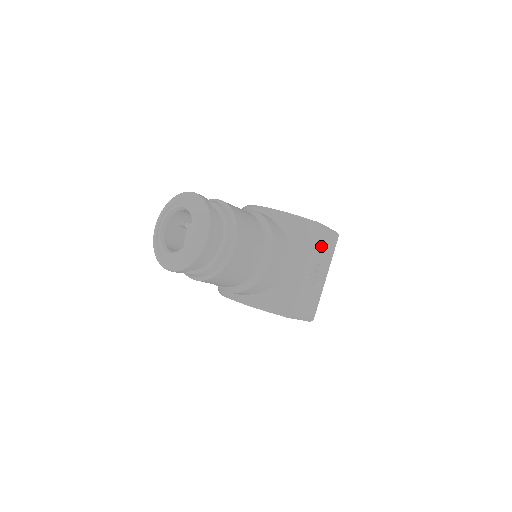
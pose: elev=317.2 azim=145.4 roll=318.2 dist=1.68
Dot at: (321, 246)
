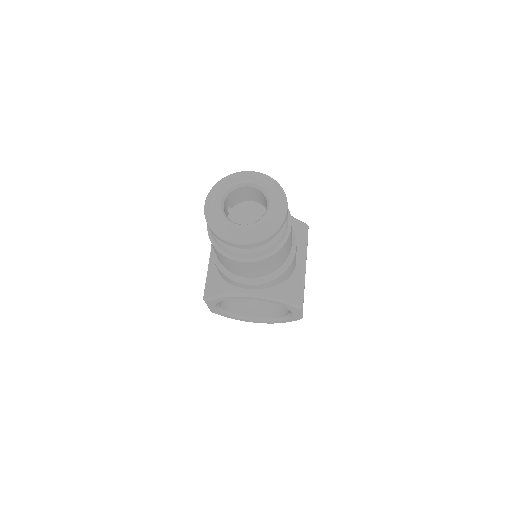
Dot at: occluded
